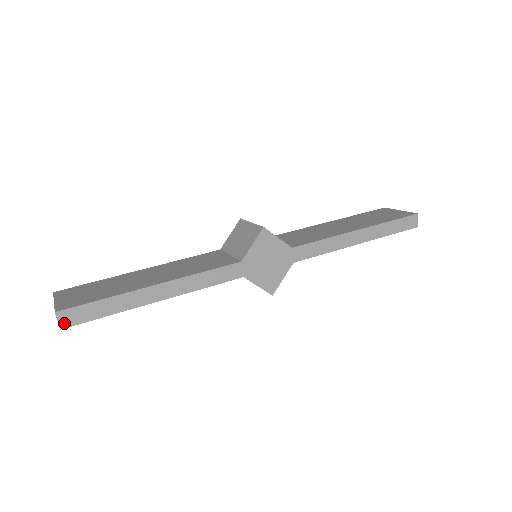
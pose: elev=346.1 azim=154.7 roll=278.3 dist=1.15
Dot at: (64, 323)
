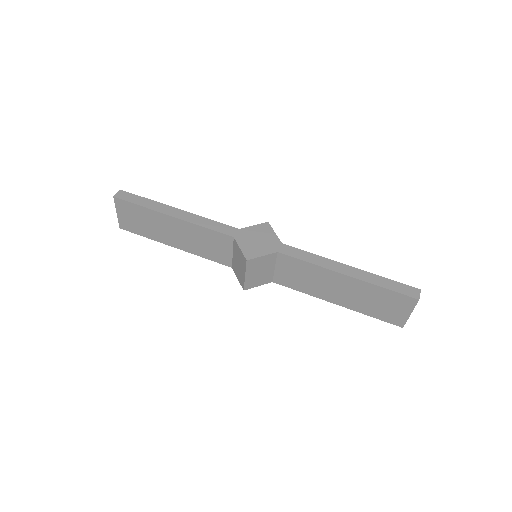
Dot at: (118, 196)
